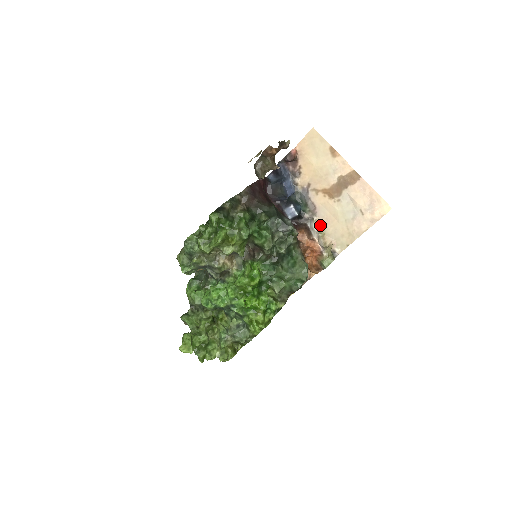
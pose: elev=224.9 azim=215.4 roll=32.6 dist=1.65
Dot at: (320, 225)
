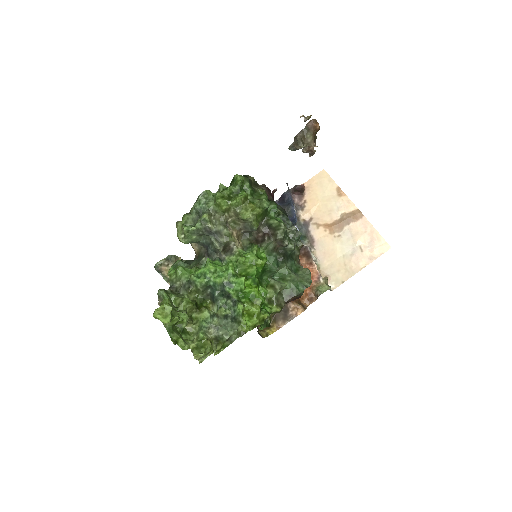
Dot at: (317, 258)
